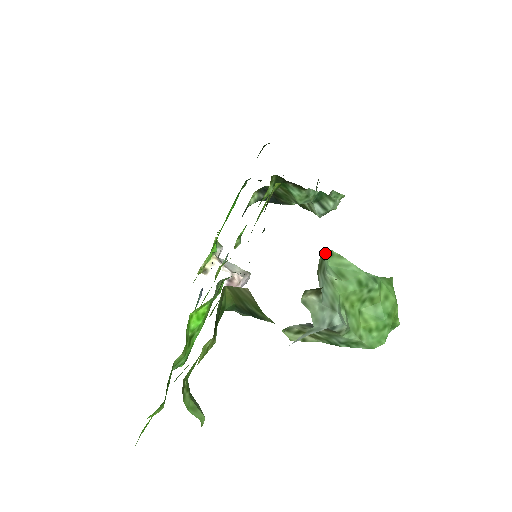
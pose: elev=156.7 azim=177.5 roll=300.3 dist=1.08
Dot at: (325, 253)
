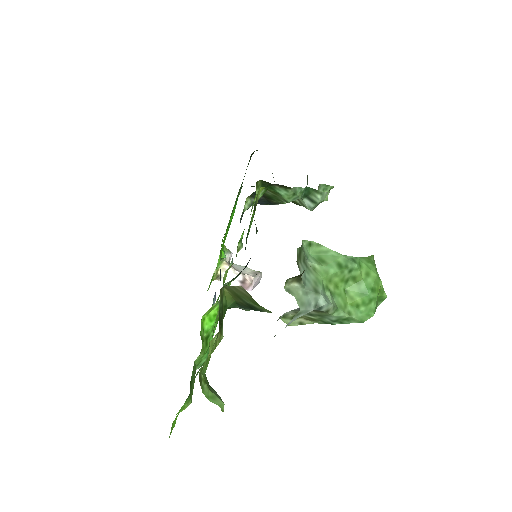
Dot at: (304, 244)
